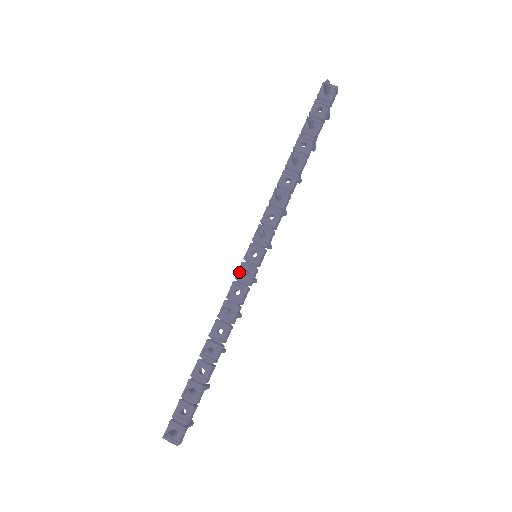
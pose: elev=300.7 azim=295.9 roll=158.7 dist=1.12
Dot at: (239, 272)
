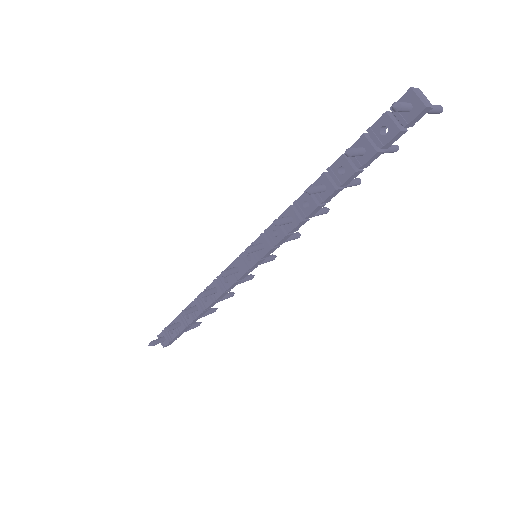
Dot at: (232, 264)
